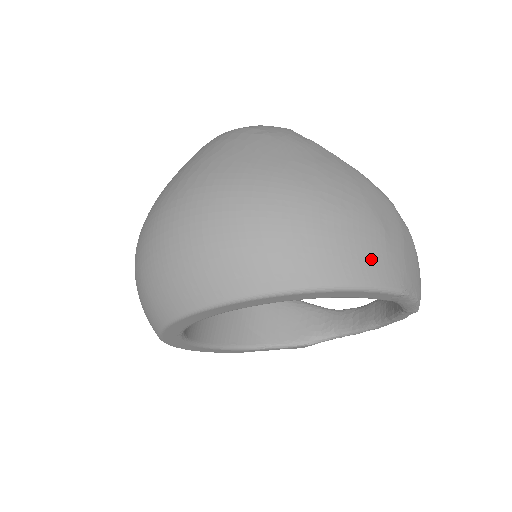
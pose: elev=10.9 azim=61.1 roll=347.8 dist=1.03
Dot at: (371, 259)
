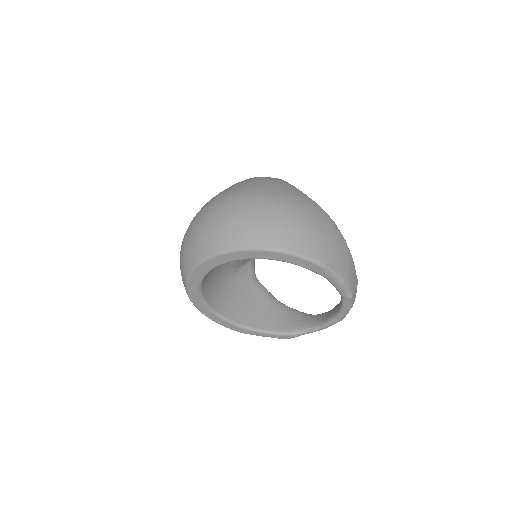
Dot at: (305, 241)
